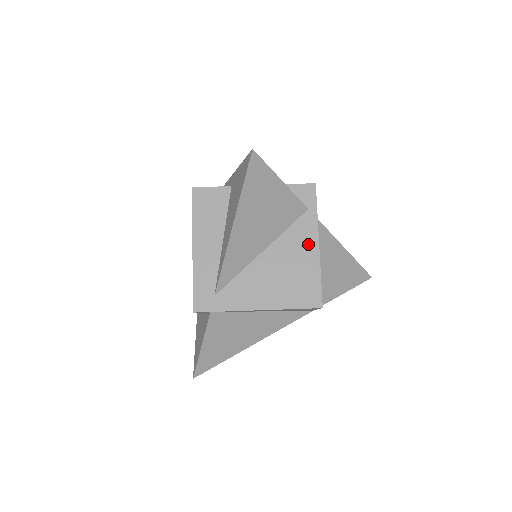
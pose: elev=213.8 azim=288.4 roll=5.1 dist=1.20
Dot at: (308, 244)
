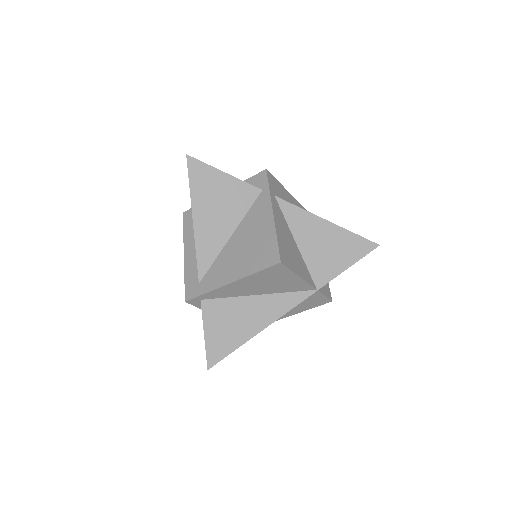
Dot at: (264, 216)
